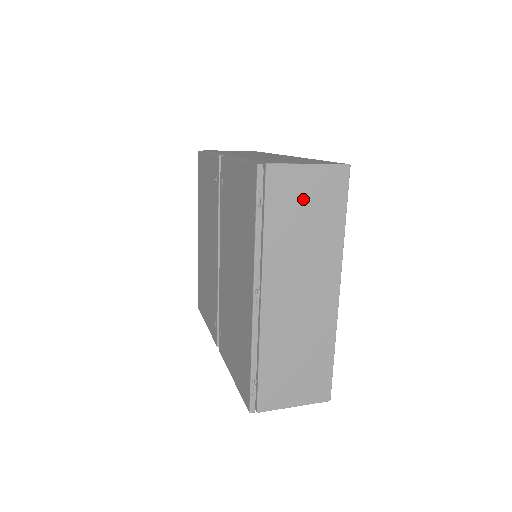
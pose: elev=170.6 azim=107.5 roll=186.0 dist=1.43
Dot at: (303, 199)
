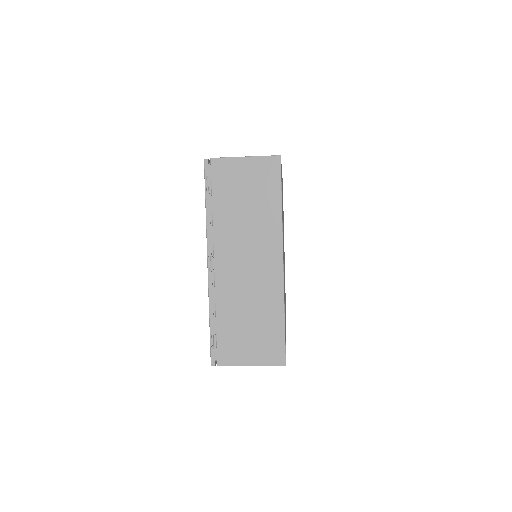
Dot at: (242, 184)
